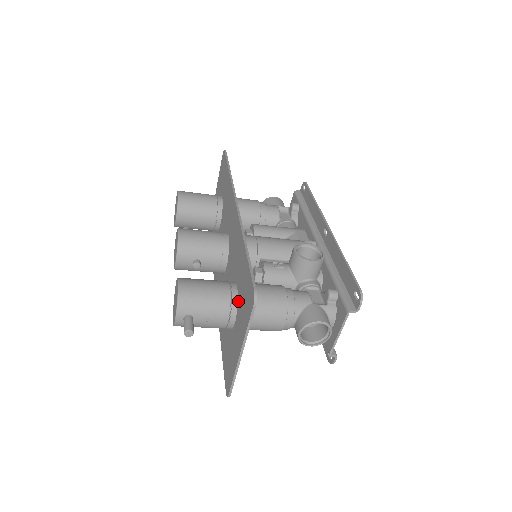
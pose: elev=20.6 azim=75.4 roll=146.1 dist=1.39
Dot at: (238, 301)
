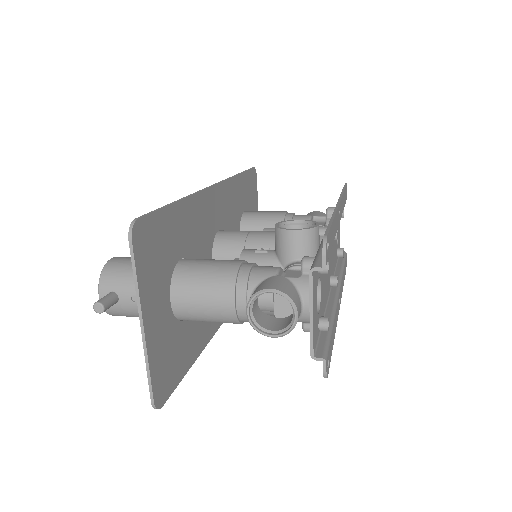
Dot at: (168, 270)
